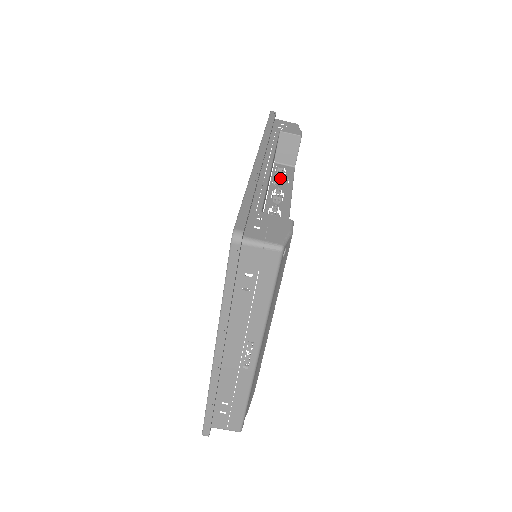
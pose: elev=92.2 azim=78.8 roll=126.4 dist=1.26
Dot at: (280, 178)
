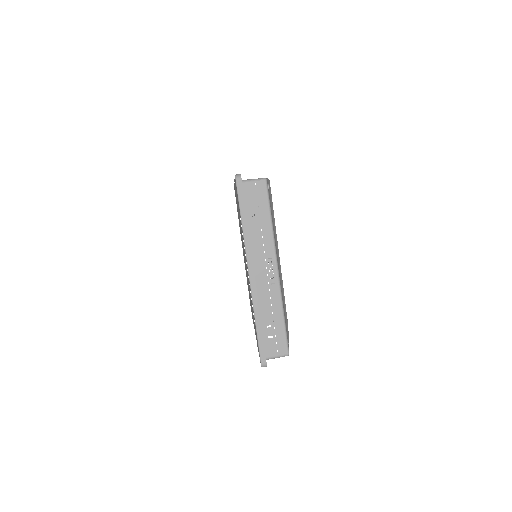
Dot at: occluded
